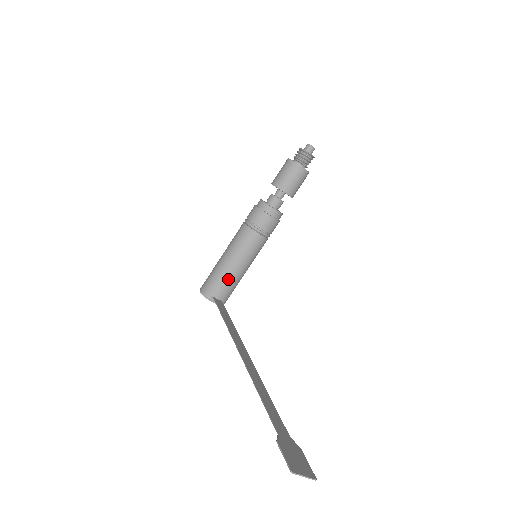
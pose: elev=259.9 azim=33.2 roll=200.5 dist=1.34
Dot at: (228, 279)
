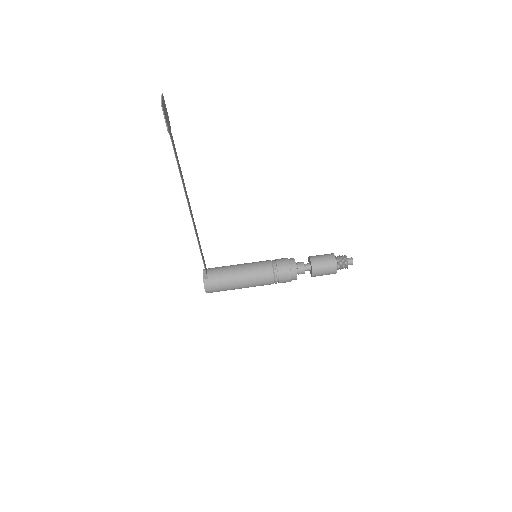
Dot at: (226, 269)
